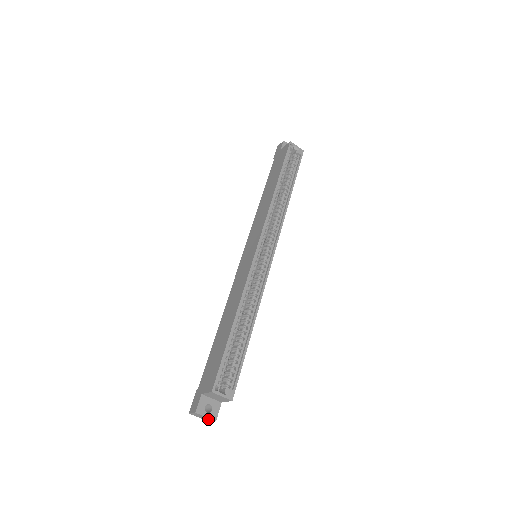
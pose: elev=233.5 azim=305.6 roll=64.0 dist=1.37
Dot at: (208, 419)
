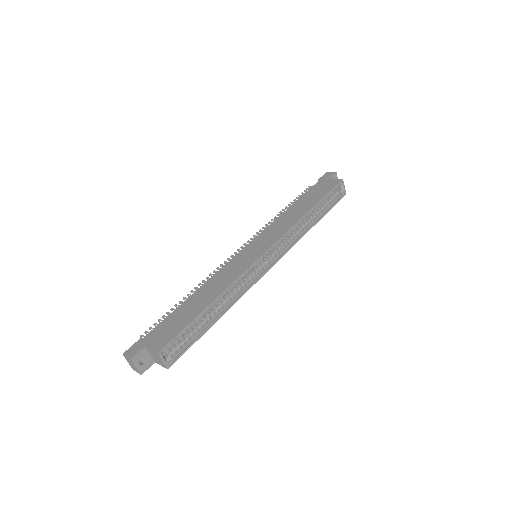
Dot at: (135, 369)
